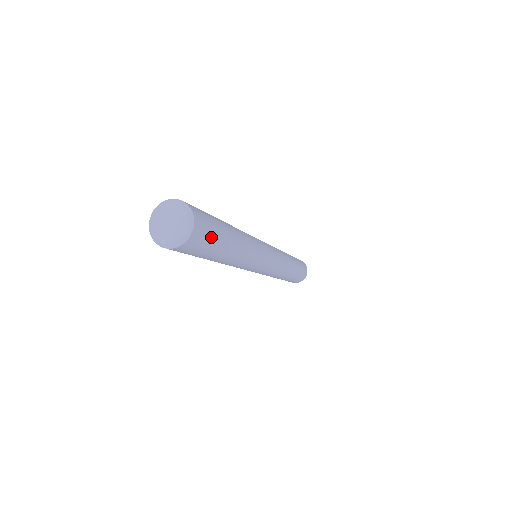
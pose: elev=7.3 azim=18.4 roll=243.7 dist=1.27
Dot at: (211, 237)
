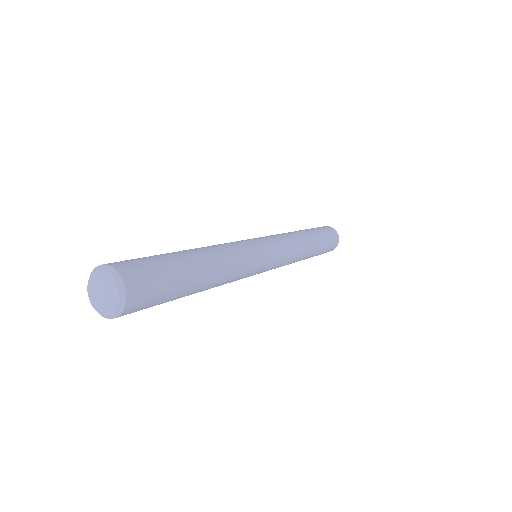
Dot at: (157, 271)
